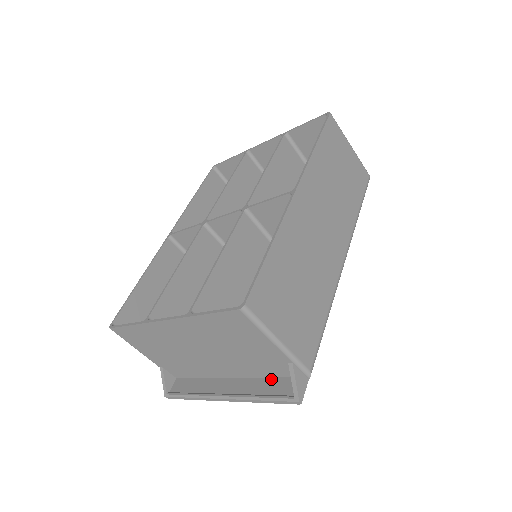
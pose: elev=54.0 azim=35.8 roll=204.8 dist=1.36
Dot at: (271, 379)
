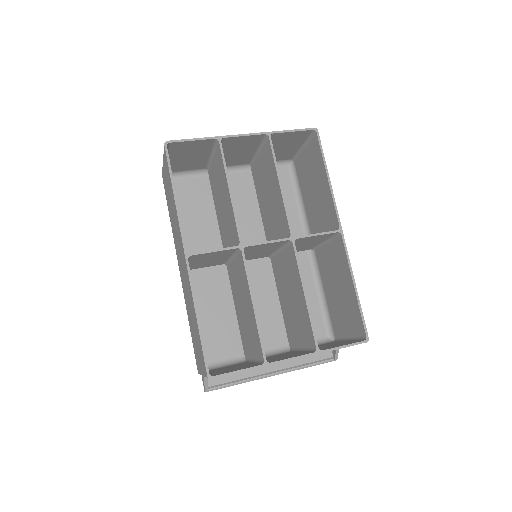
Dot at: occluded
